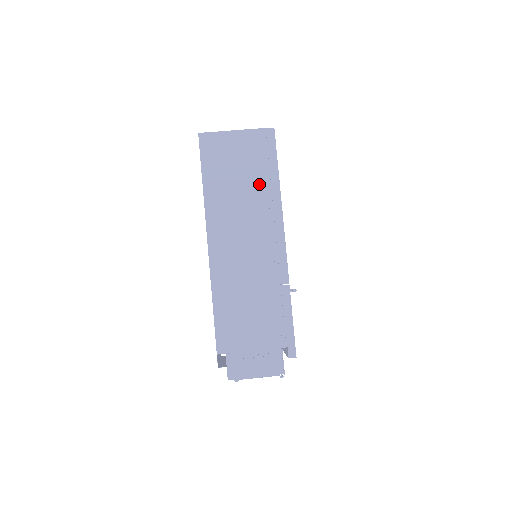
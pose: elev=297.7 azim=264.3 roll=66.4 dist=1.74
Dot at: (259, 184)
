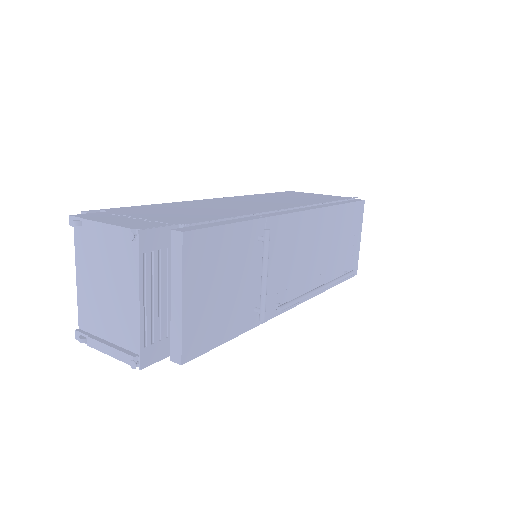
Dot at: (315, 201)
